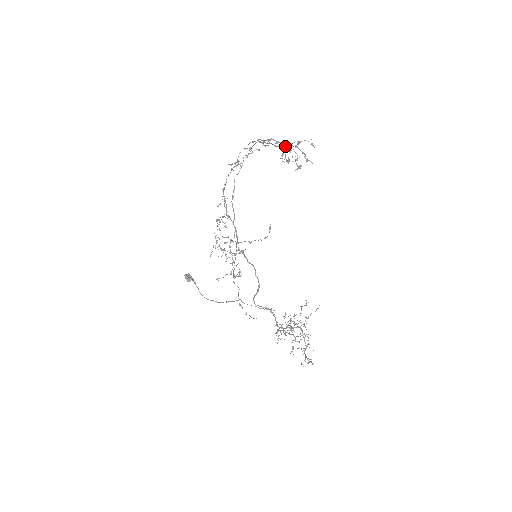
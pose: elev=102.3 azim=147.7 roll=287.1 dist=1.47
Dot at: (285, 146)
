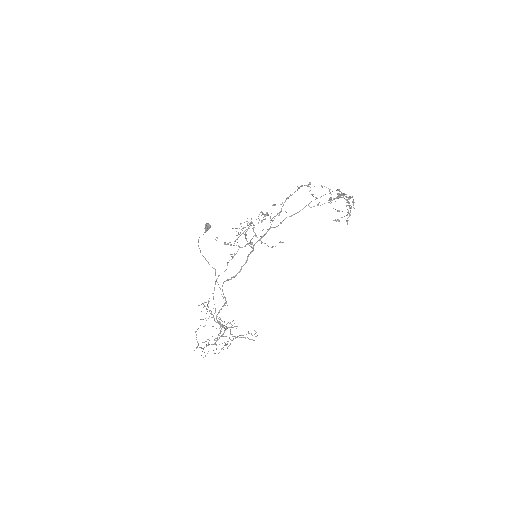
Dot at: (341, 193)
